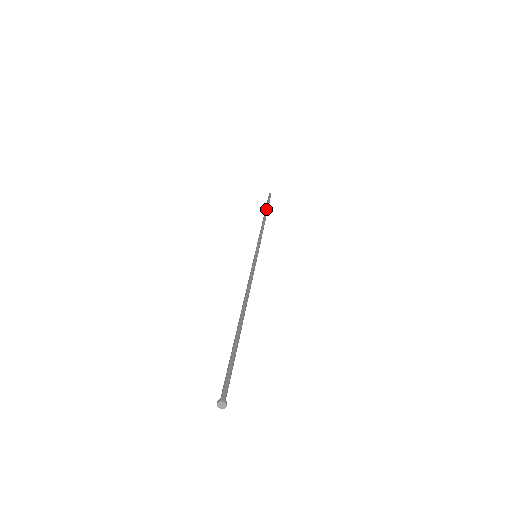
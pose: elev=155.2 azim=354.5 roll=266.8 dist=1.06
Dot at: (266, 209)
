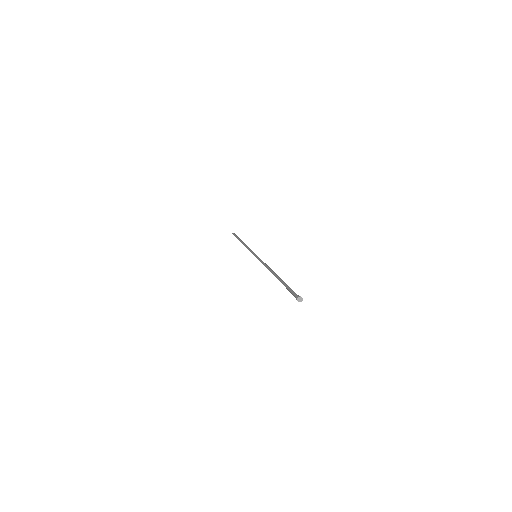
Dot at: (238, 239)
